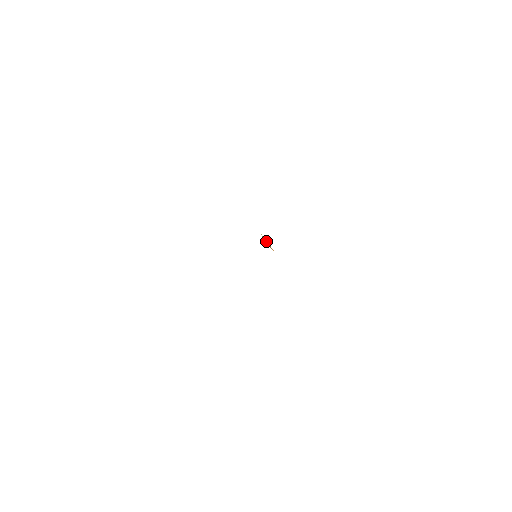
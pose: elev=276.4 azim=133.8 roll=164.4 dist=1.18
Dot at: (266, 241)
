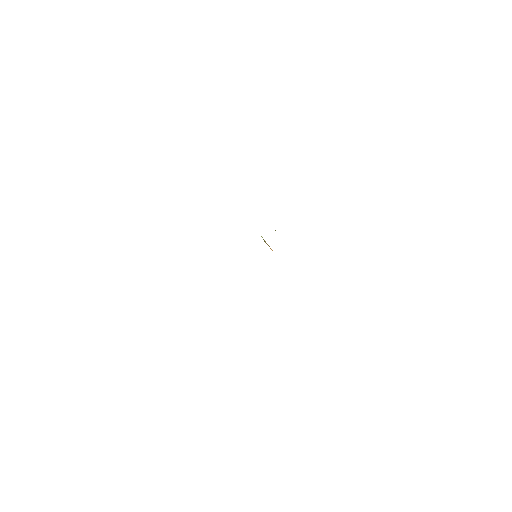
Dot at: (265, 241)
